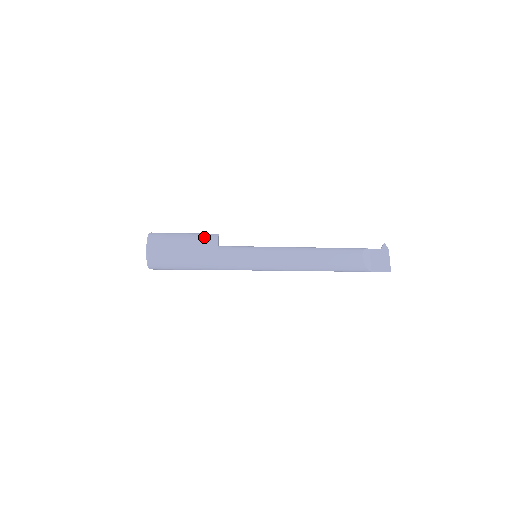
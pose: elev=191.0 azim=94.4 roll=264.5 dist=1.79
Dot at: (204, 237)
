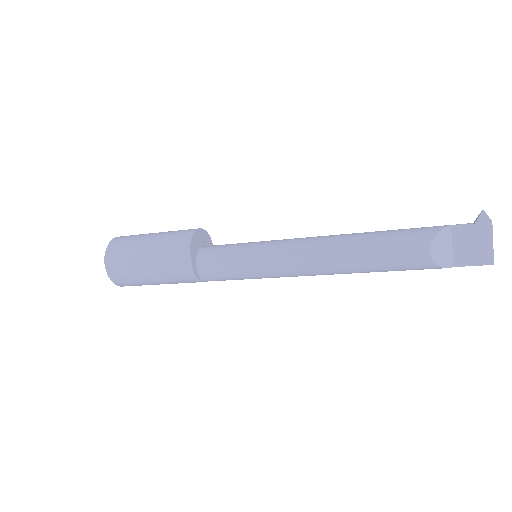
Dot at: (171, 247)
